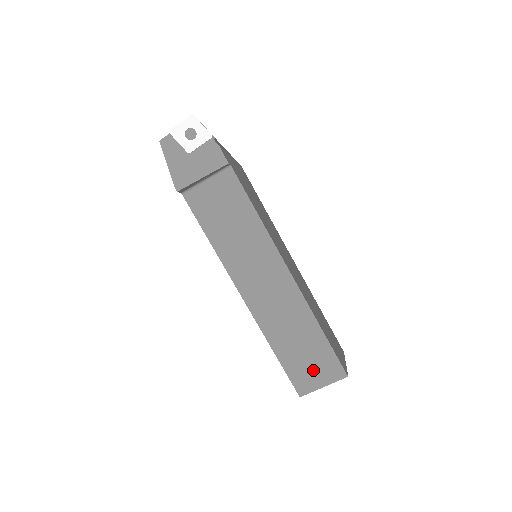
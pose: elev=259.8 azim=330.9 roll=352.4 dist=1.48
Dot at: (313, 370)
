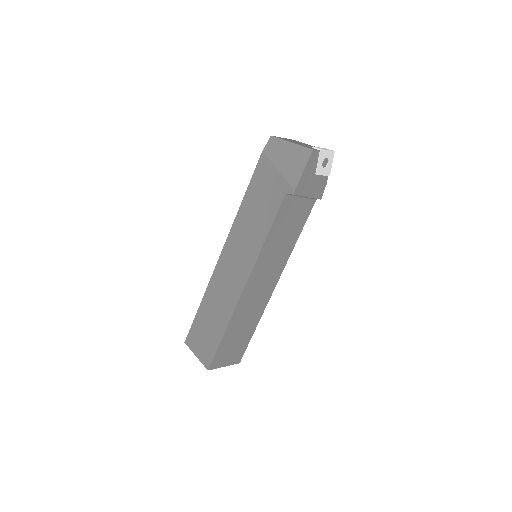
Dot at: (230, 353)
